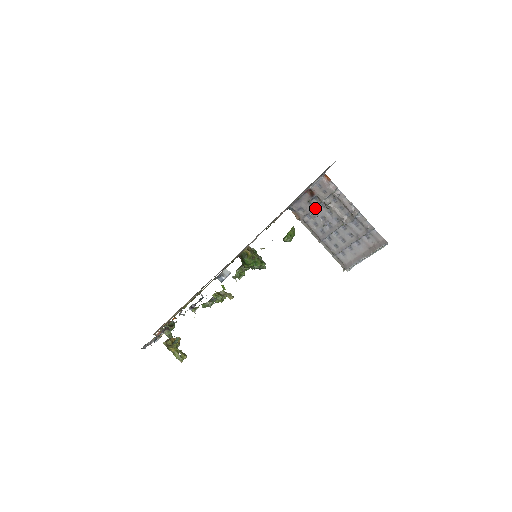
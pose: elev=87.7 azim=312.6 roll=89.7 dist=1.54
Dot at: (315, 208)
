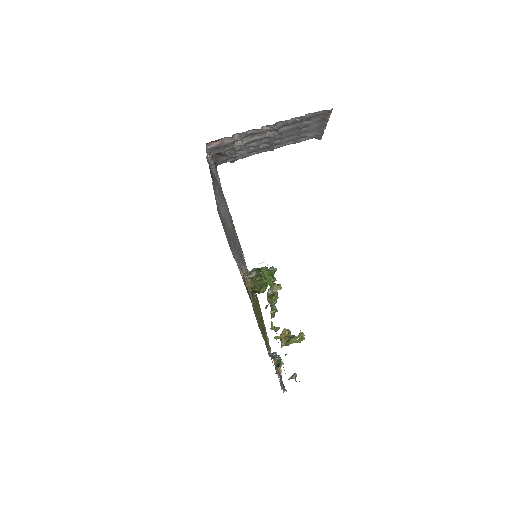
Dot at: (235, 151)
